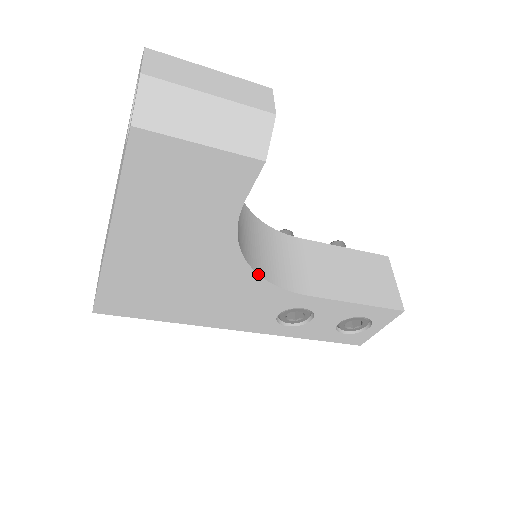
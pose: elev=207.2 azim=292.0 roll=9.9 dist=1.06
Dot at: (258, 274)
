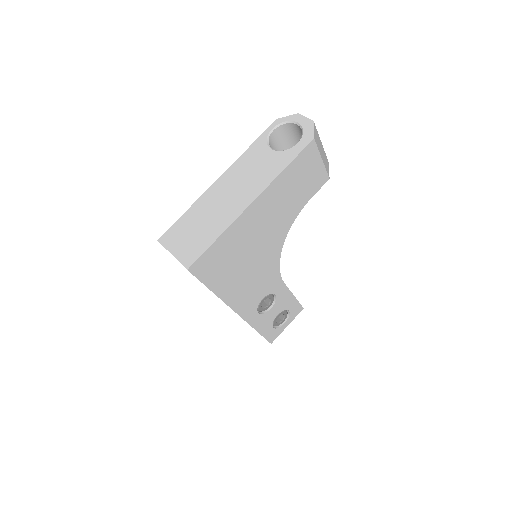
Dot at: occluded
